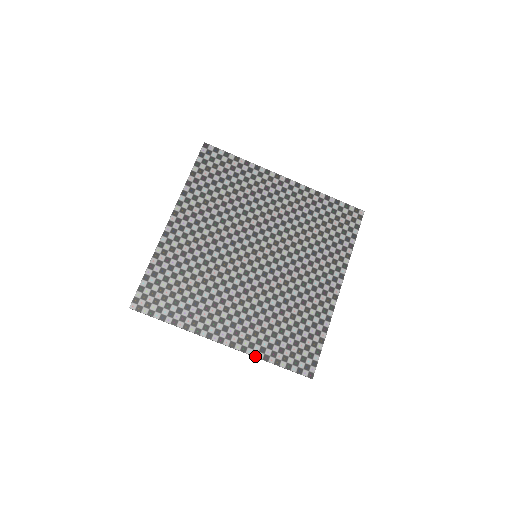
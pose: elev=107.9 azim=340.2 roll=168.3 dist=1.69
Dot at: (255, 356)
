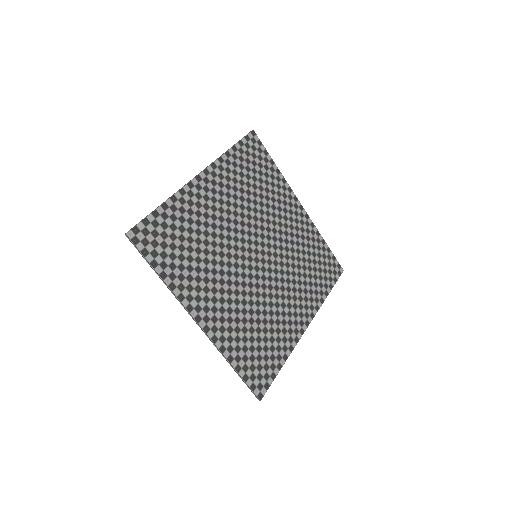
Dot at: (222, 352)
